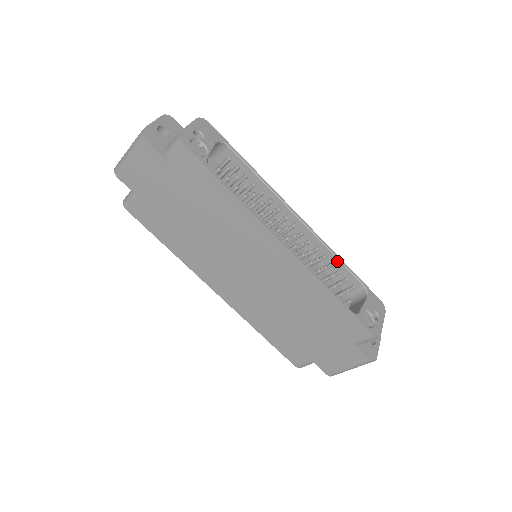
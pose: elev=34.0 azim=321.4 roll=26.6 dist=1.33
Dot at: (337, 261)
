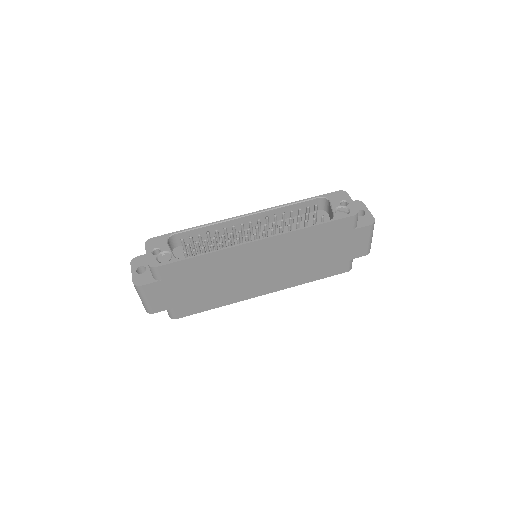
Dot at: (292, 206)
